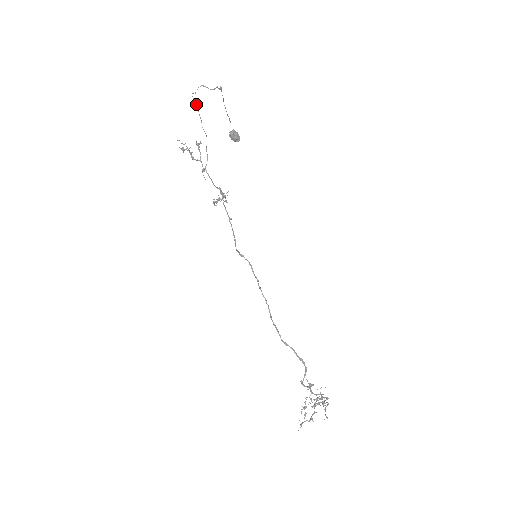
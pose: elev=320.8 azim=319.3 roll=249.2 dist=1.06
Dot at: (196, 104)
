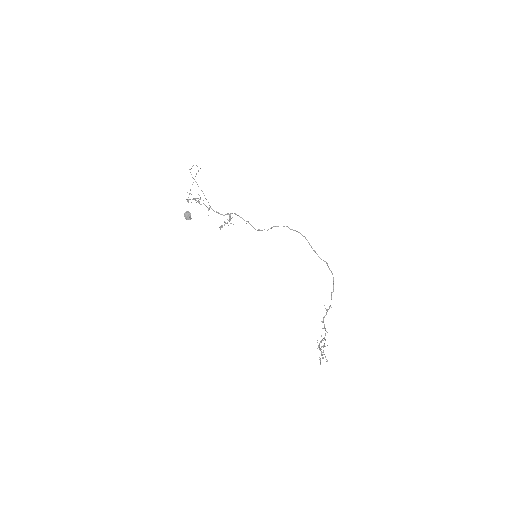
Dot at: occluded
